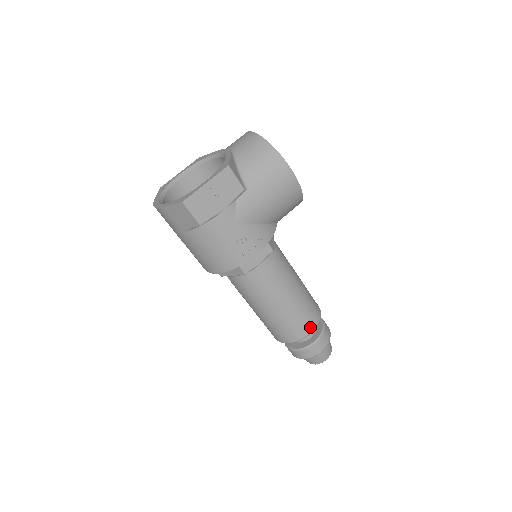
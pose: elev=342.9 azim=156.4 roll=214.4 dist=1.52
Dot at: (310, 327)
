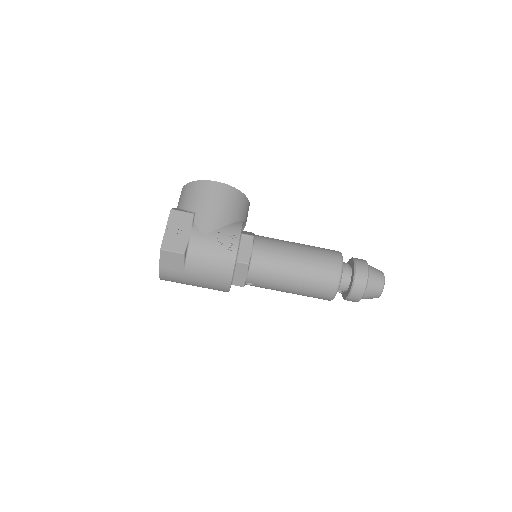
Dot at: (336, 264)
